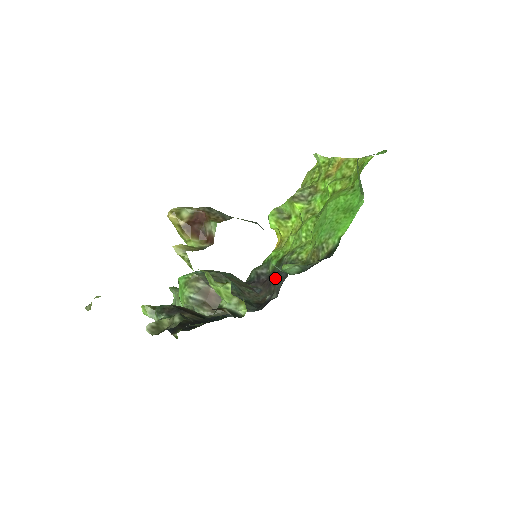
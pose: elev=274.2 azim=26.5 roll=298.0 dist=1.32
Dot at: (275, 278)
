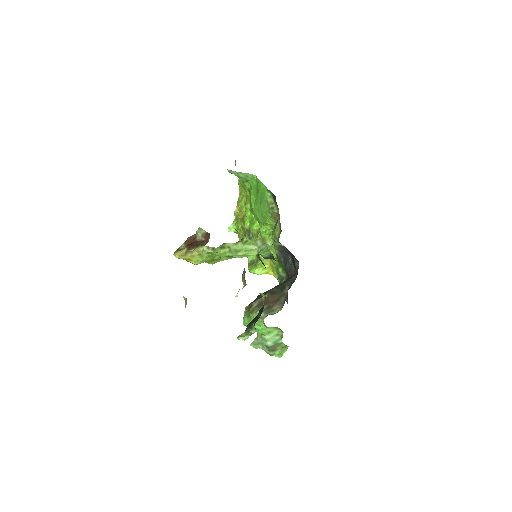
Dot at: (287, 264)
